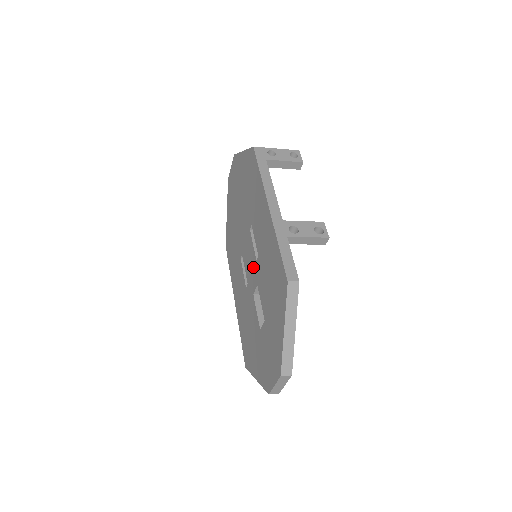
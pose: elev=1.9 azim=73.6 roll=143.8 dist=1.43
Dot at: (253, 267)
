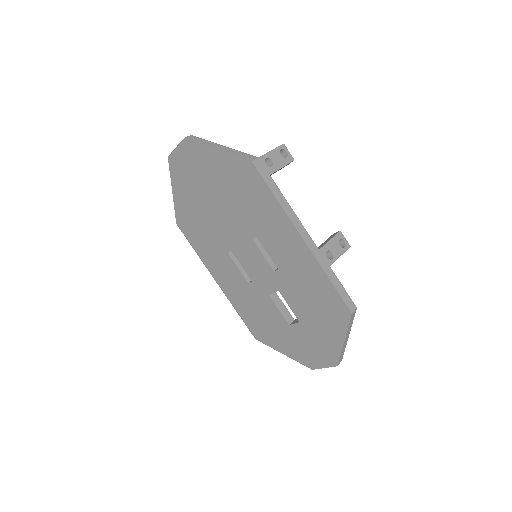
Dot at: (266, 274)
